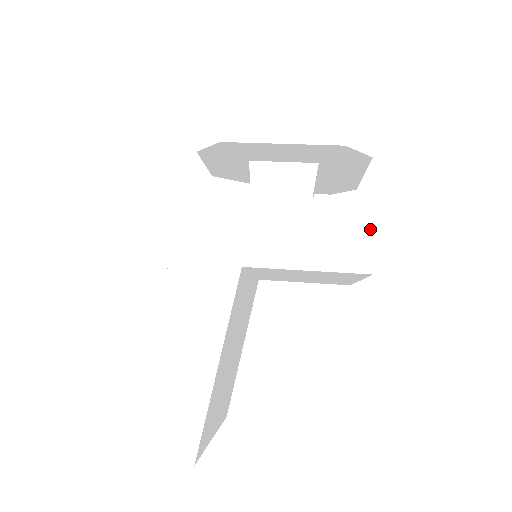
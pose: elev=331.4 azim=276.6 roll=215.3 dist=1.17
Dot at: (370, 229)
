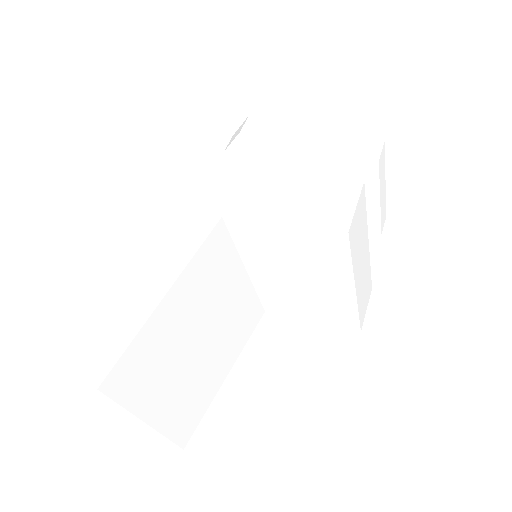
Dot at: (355, 196)
